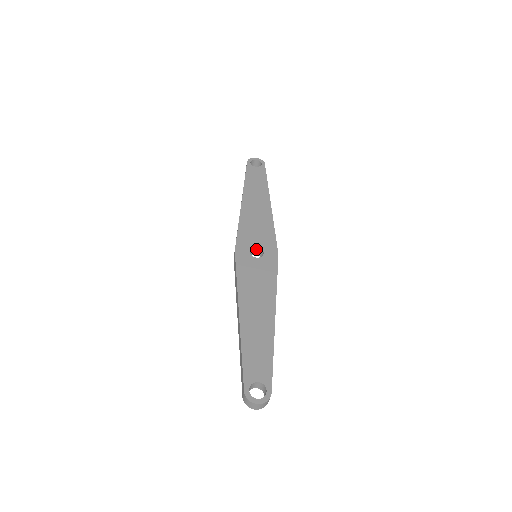
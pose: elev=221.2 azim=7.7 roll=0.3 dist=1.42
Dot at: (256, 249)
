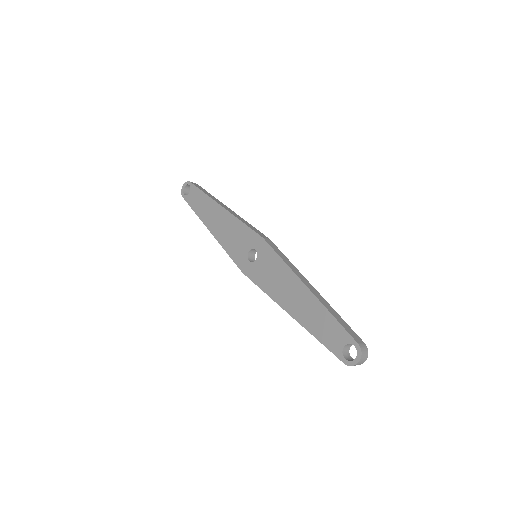
Dot at: (250, 252)
